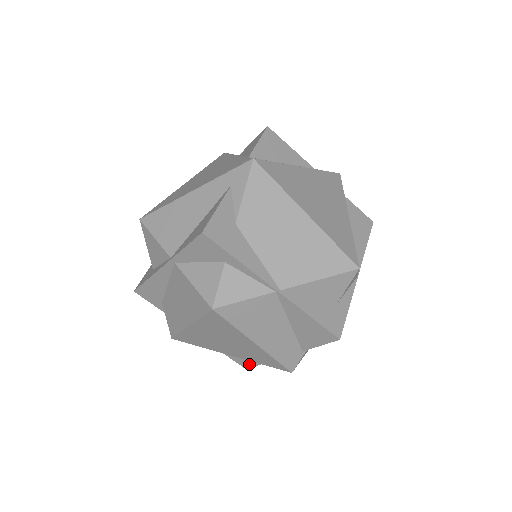
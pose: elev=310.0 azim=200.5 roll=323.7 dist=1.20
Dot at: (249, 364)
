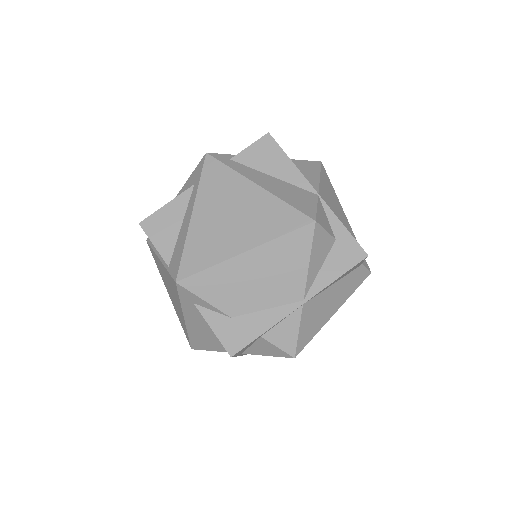
Dot at: occluded
